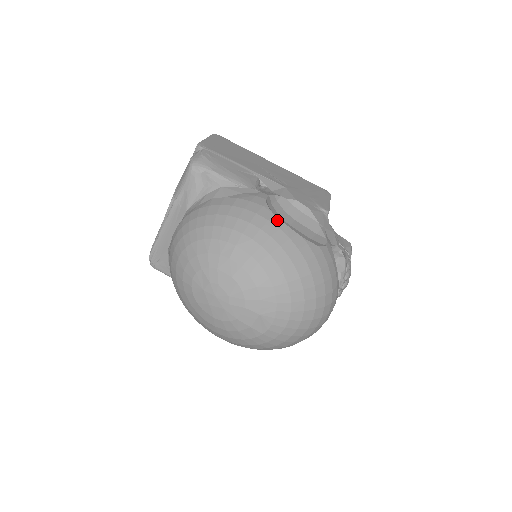
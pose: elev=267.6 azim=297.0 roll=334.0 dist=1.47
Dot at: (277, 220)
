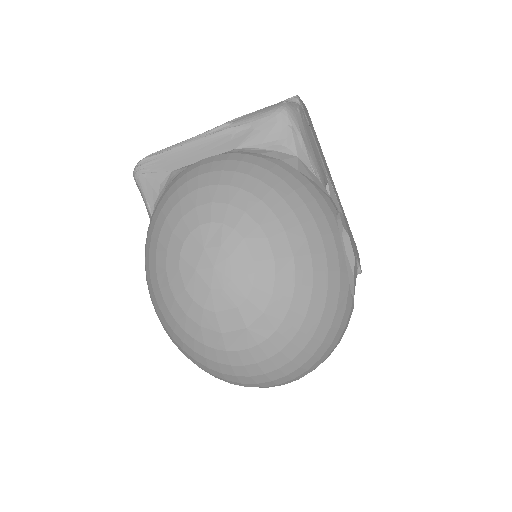
Dot at: (339, 241)
